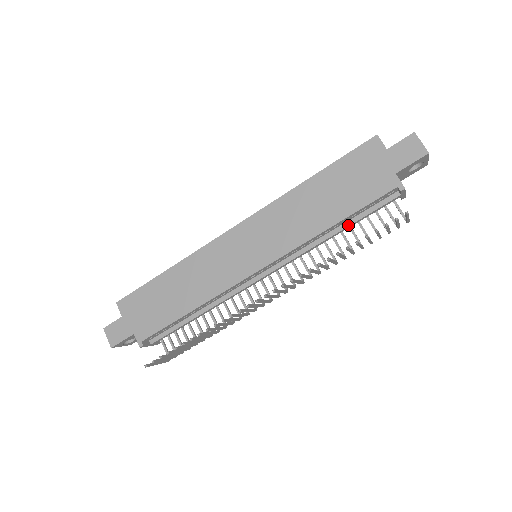
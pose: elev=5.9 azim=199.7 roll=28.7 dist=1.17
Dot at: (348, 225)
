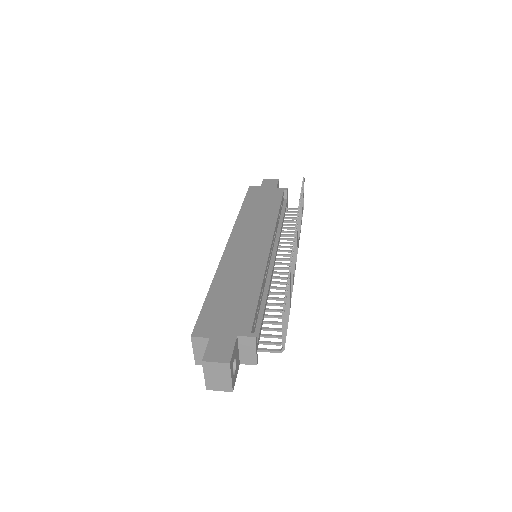
Dot at: (283, 216)
